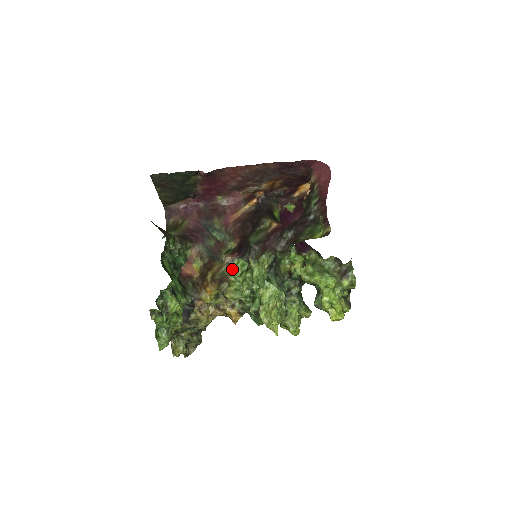
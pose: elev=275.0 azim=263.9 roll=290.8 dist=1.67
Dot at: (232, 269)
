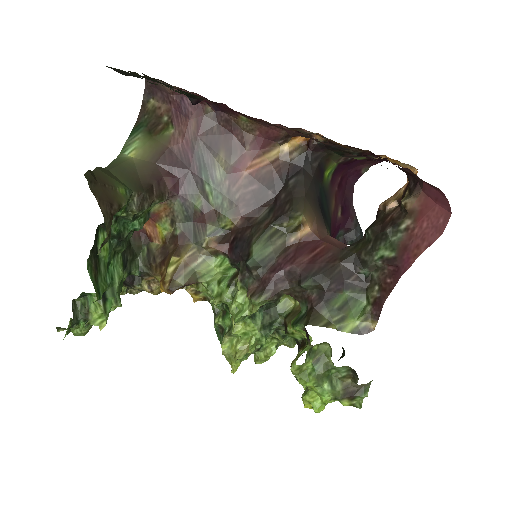
Dot at: (210, 269)
